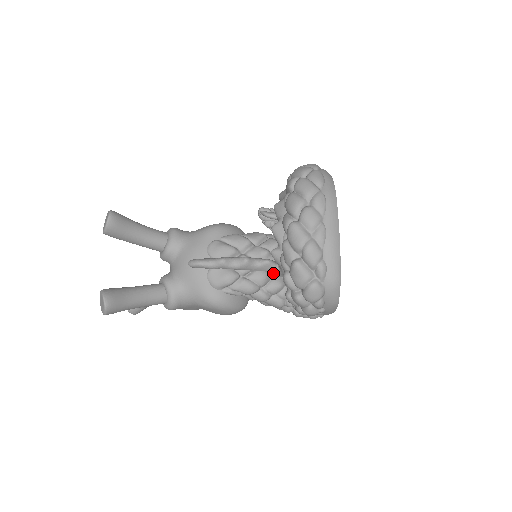
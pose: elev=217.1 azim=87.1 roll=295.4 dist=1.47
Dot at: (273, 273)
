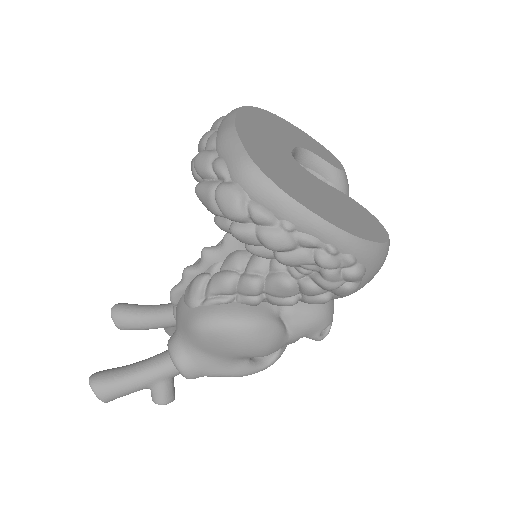
Dot at: occluded
